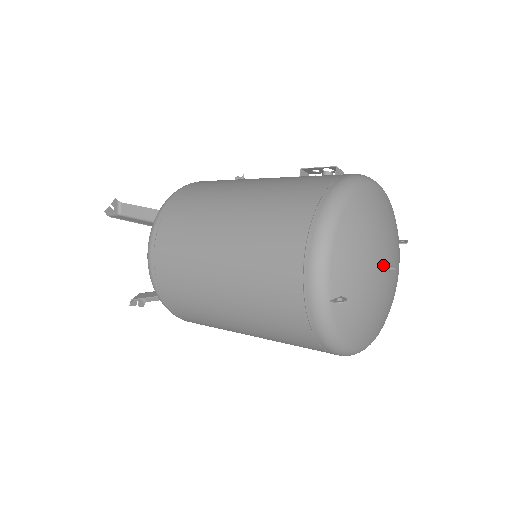
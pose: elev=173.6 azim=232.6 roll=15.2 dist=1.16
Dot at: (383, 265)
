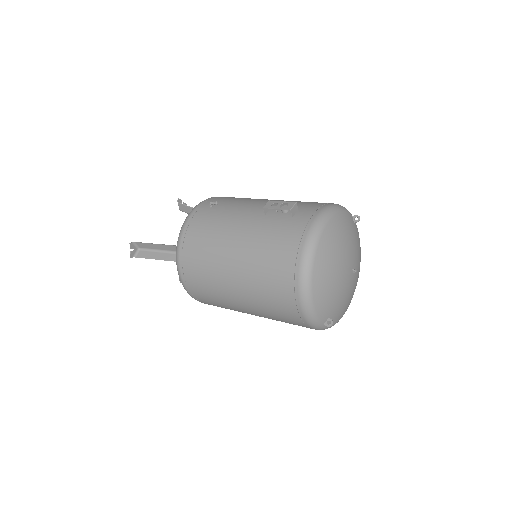
Dot at: (348, 275)
